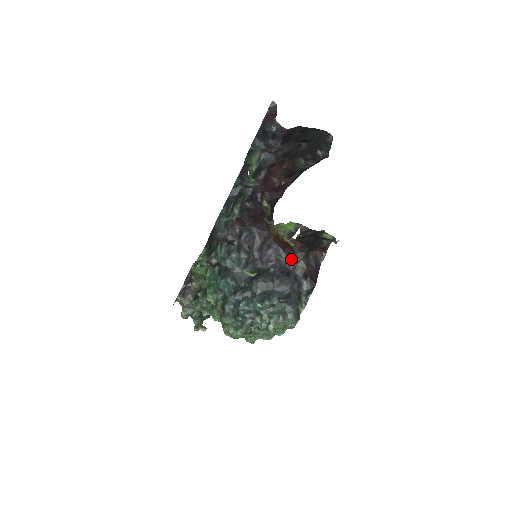
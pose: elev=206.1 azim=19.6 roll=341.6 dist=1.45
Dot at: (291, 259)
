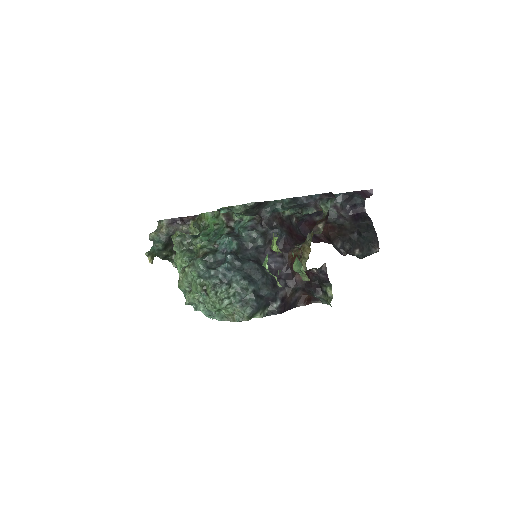
Dot at: (285, 280)
